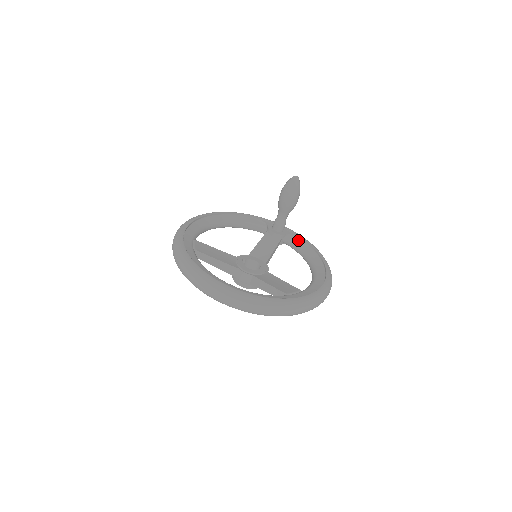
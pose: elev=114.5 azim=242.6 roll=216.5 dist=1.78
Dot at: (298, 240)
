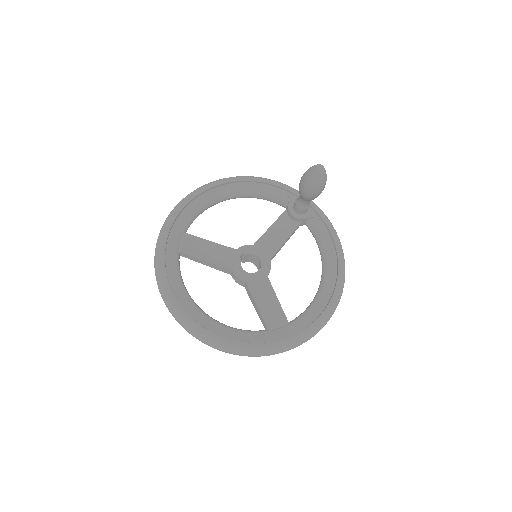
Dot at: (321, 228)
